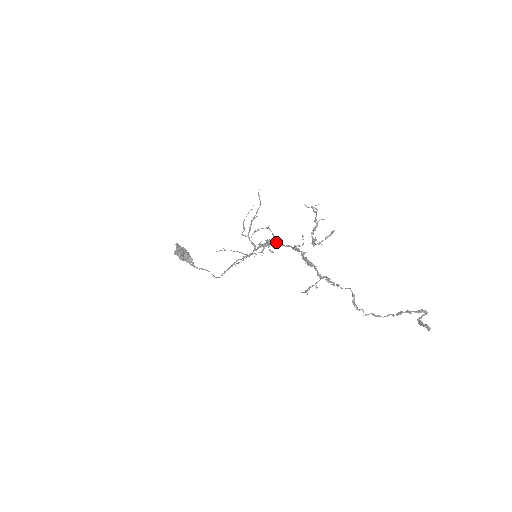
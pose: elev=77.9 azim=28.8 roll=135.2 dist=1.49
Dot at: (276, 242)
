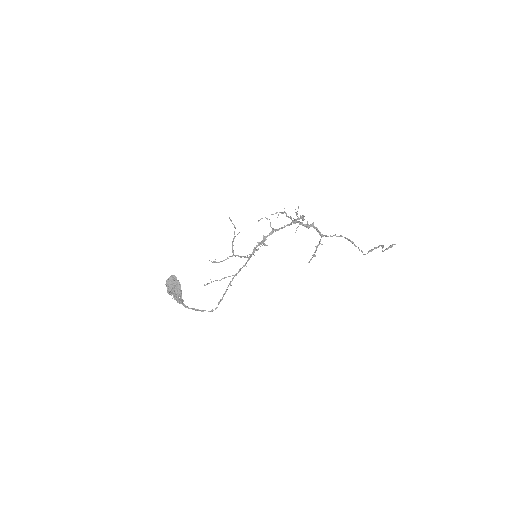
Dot at: (273, 230)
